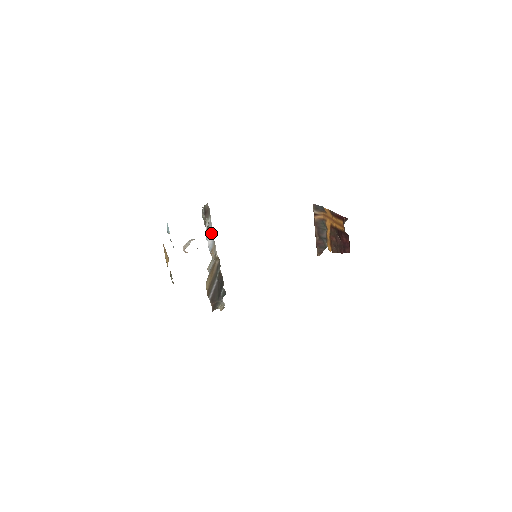
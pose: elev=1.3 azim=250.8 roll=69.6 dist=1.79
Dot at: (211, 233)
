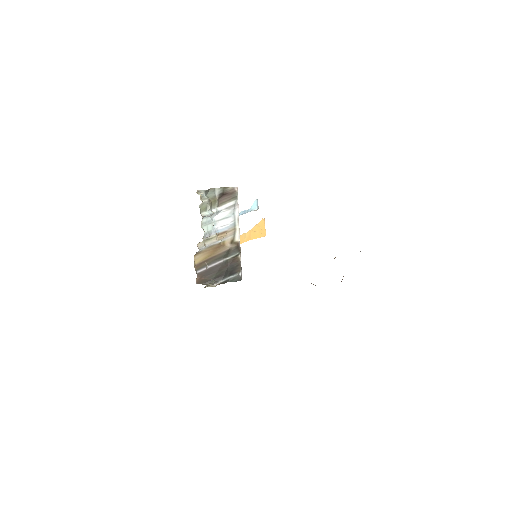
Dot at: (232, 216)
